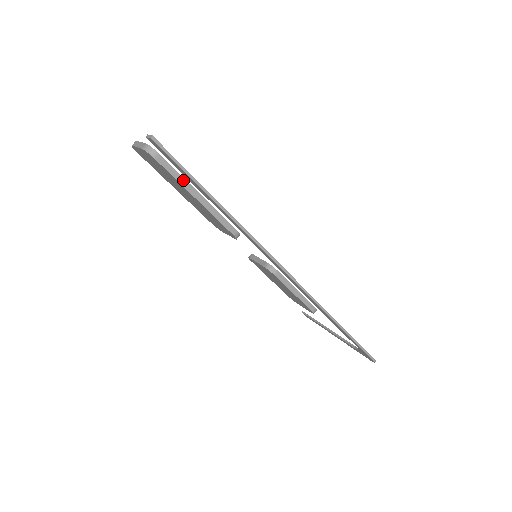
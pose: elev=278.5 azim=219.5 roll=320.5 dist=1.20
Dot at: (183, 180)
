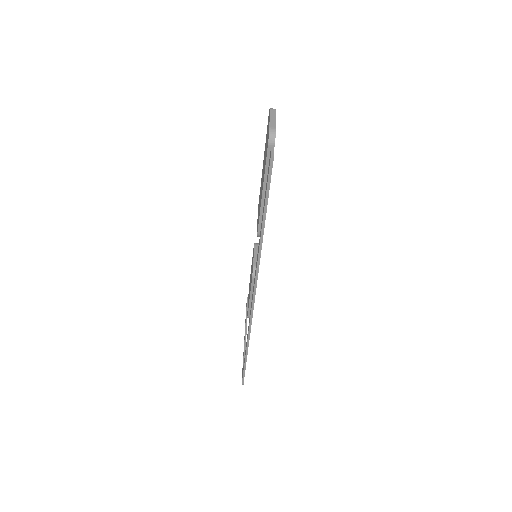
Dot at: occluded
